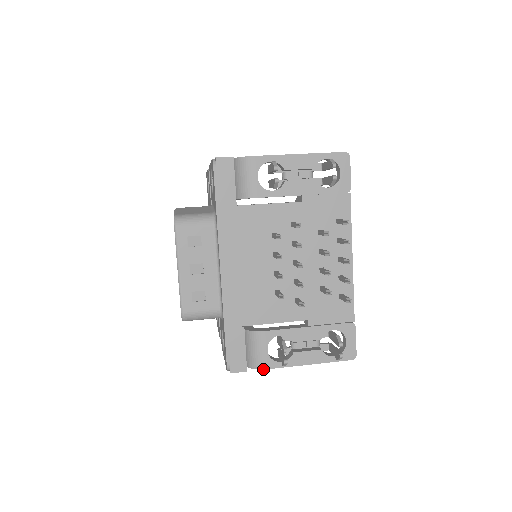
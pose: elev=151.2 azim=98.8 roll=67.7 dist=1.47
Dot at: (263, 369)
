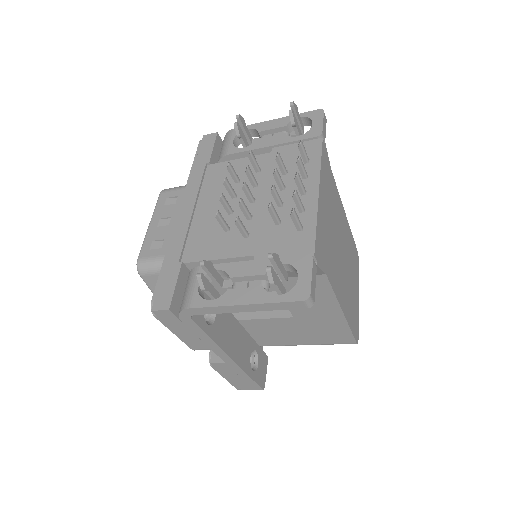
Dot at: (187, 308)
